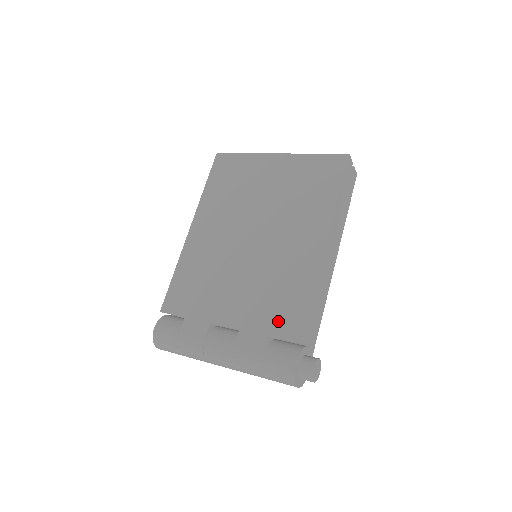
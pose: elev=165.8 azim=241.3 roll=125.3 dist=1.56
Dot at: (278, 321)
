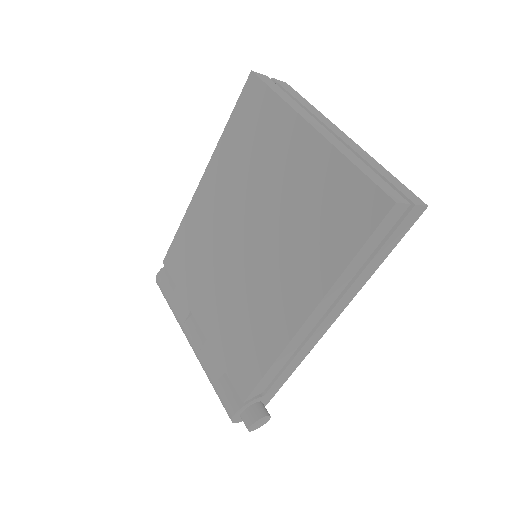
Dot at: (234, 363)
